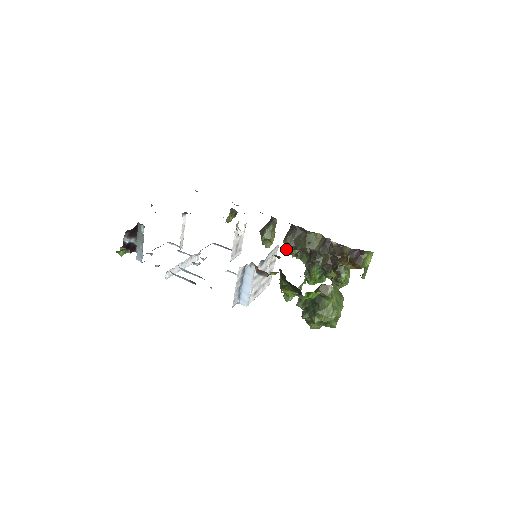
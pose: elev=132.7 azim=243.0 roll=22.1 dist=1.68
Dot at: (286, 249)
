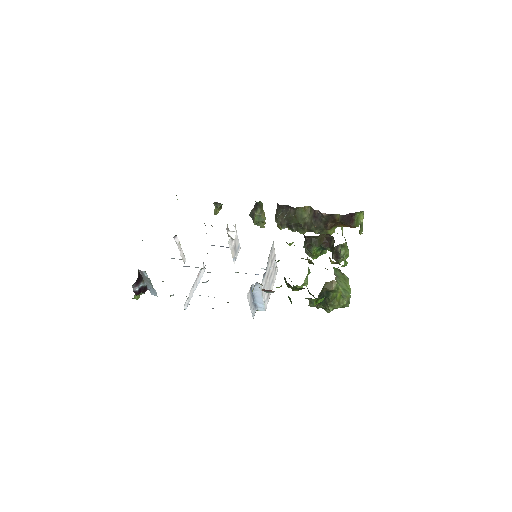
Dot at: occluded
